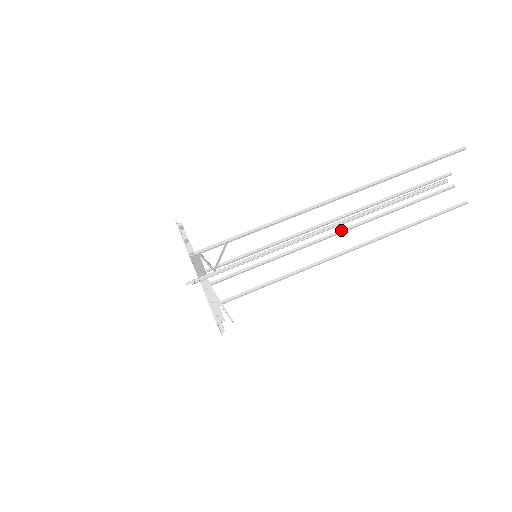
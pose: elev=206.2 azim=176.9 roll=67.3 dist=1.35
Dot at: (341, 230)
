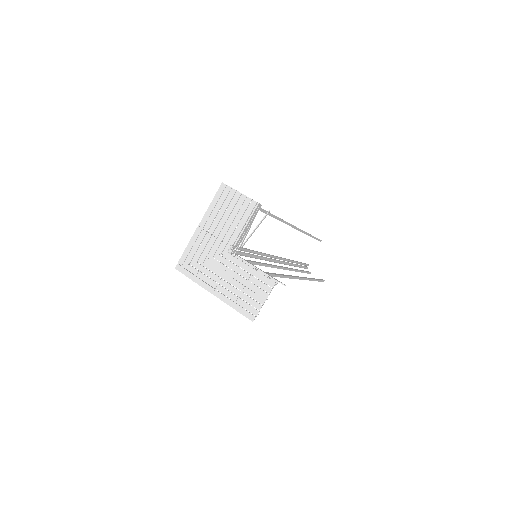
Dot at: (285, 267)
